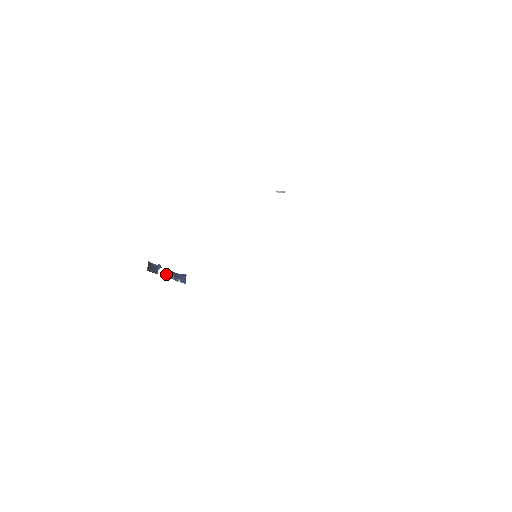
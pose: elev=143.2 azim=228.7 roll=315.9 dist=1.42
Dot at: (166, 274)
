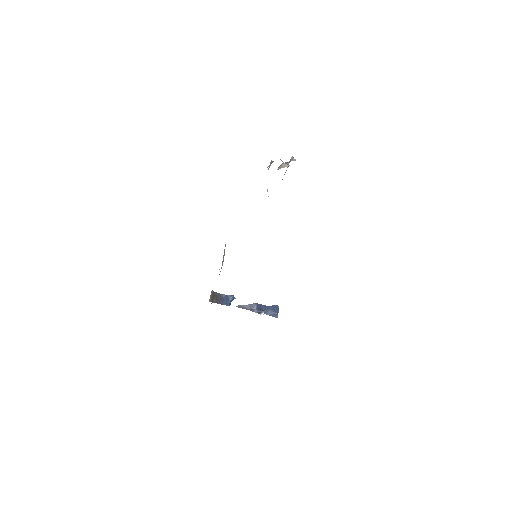
Dot at: (245, 306)
